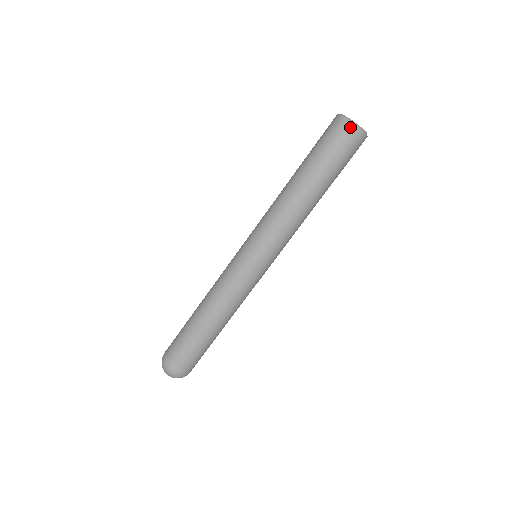
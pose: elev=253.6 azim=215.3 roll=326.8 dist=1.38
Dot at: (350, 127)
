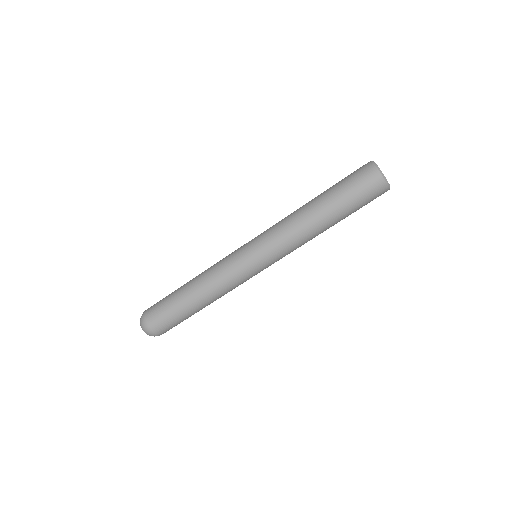
Dot at: (382, 183)
